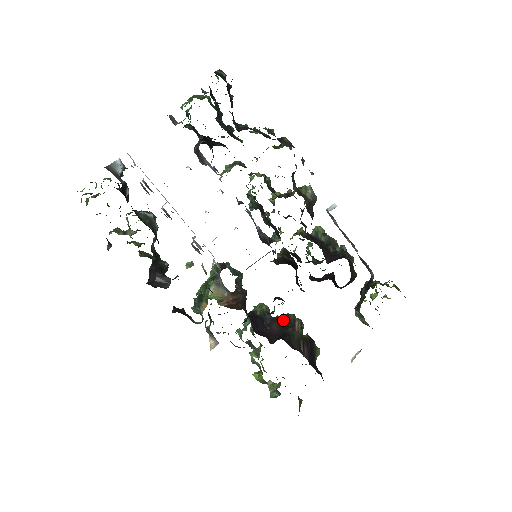
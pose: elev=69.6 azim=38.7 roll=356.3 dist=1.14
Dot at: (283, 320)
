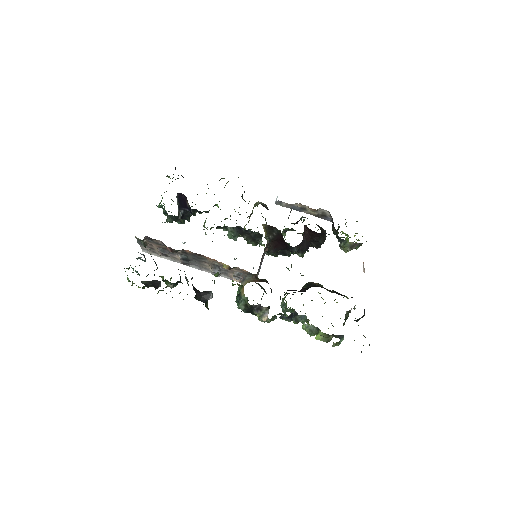
Dot at: occluded
